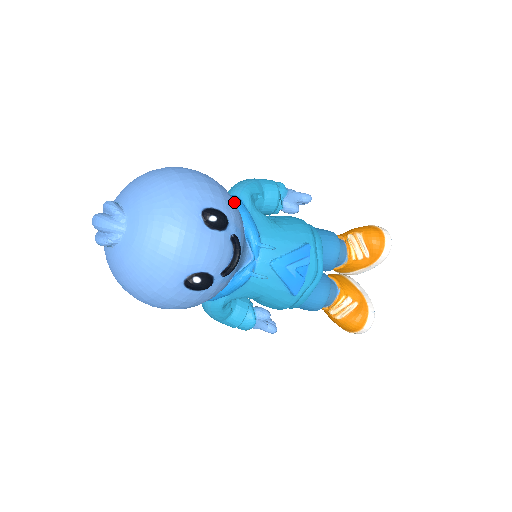
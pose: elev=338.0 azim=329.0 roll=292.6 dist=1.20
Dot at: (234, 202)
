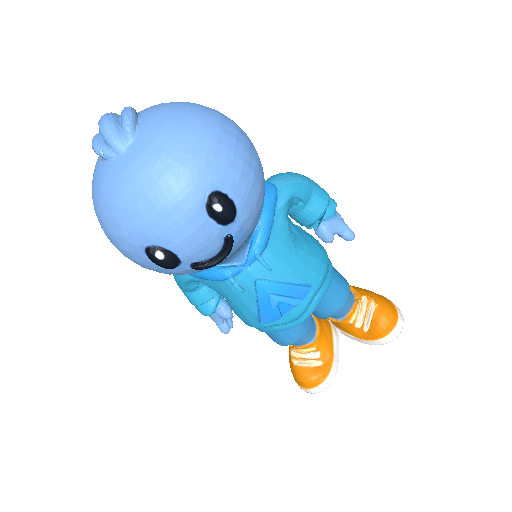
Dot at: (261, 198)
